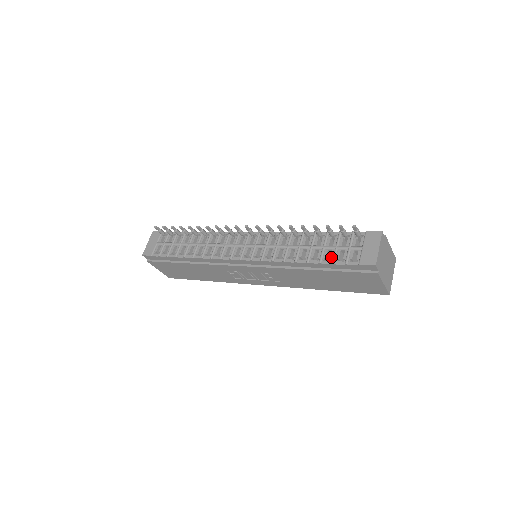
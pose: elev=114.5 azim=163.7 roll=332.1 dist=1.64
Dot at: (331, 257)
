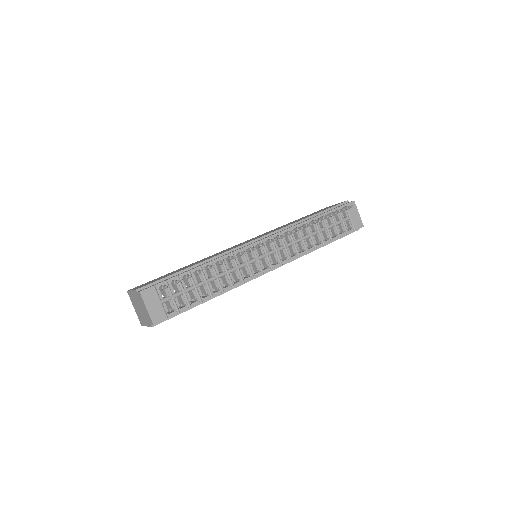
Dot at: (336, 233)
